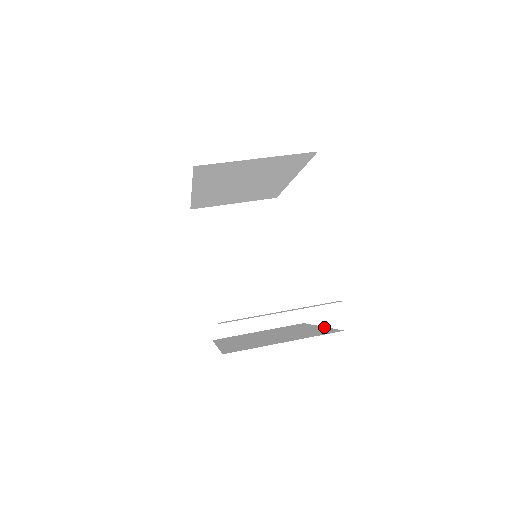
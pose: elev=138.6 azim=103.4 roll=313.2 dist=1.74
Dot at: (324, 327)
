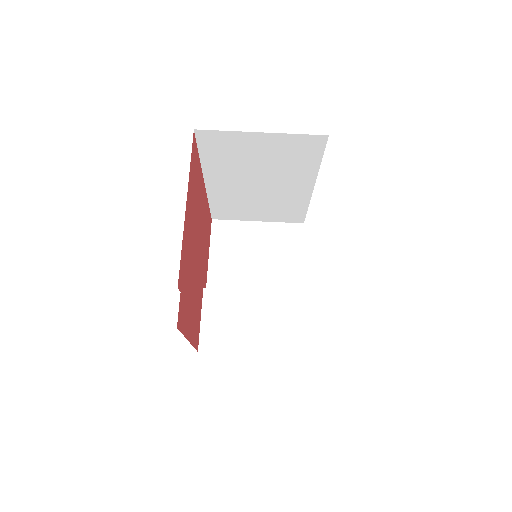
Dot at: occluded
